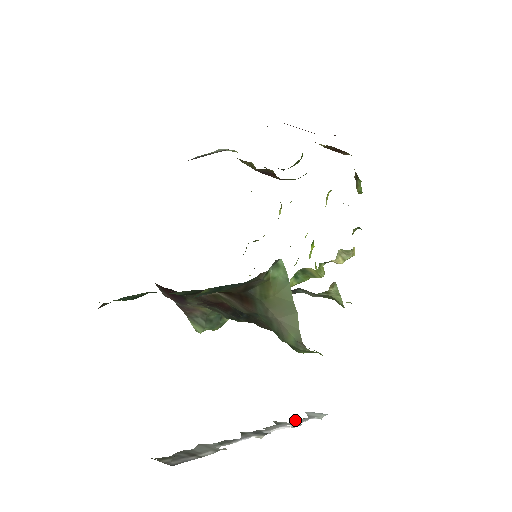
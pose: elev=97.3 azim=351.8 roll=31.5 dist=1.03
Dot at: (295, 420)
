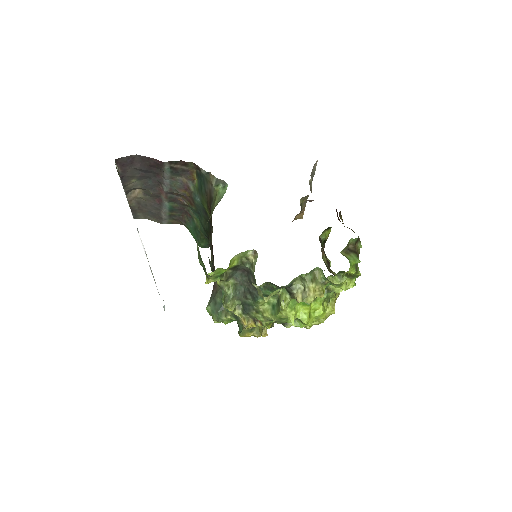
Dot at: occluded
